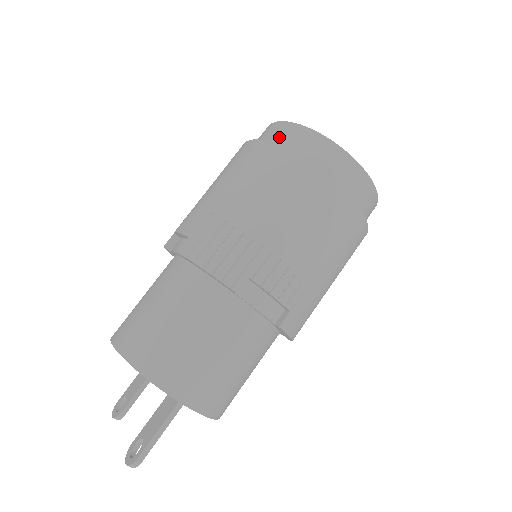
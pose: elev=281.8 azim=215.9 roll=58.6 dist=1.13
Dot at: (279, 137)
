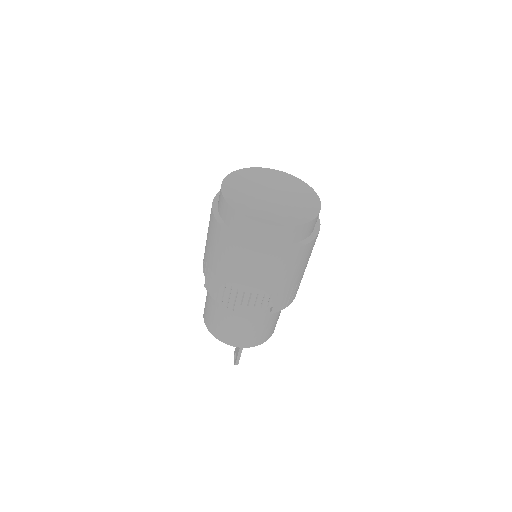
Dot at: (223, 213)
